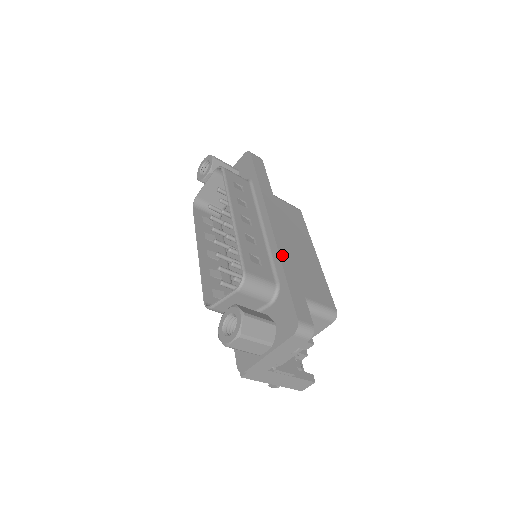
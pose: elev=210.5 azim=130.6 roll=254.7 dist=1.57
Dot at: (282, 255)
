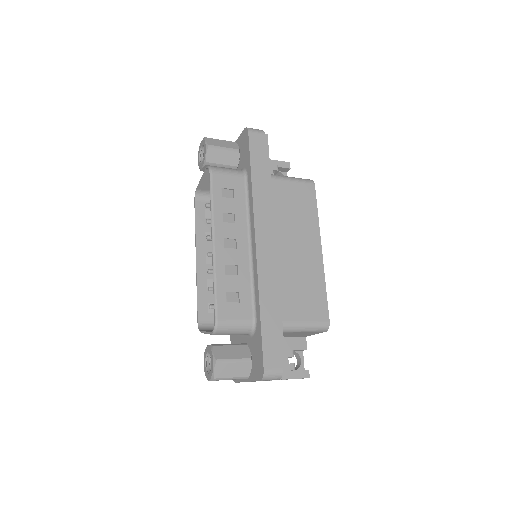
Dot at: (262, 287)
